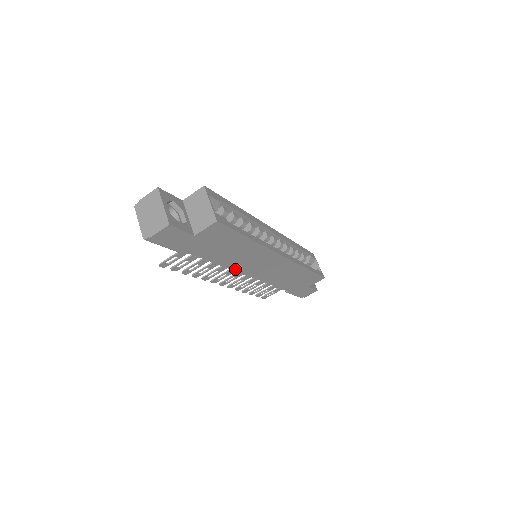
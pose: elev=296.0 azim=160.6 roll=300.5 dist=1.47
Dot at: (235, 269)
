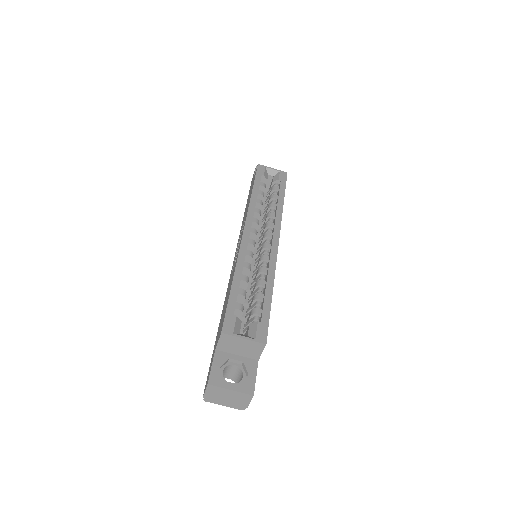
Dot at: occluded
